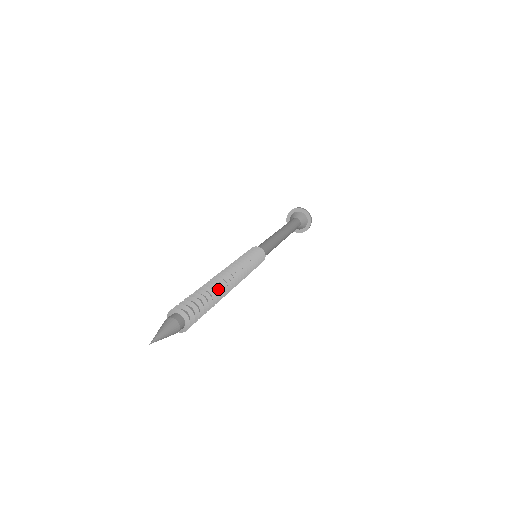
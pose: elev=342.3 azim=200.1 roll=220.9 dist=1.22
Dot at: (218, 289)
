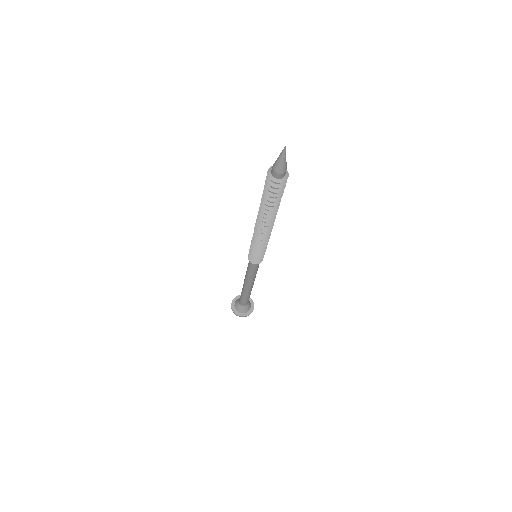
Dot at: occluded
